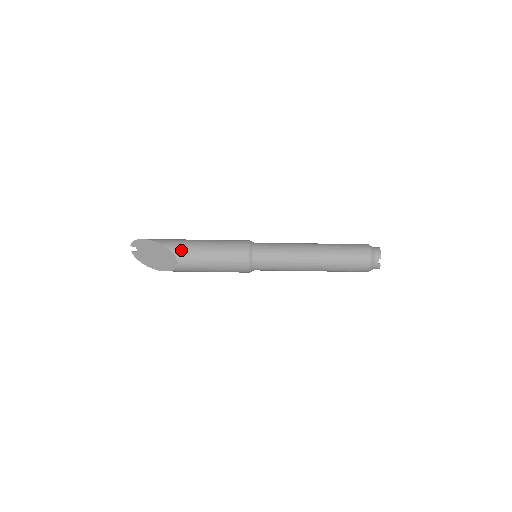
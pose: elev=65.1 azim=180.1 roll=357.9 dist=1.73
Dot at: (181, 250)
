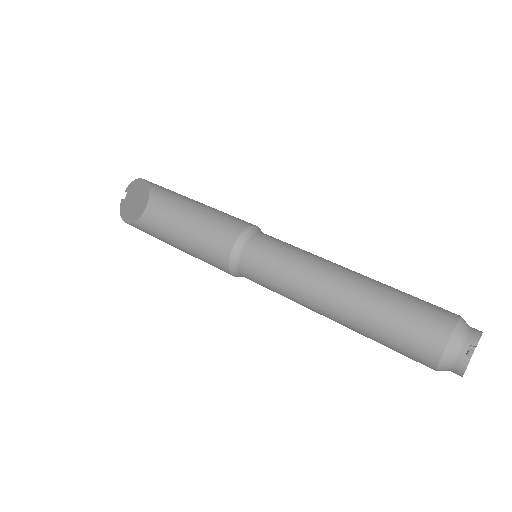
Dot at: (161, 194)
